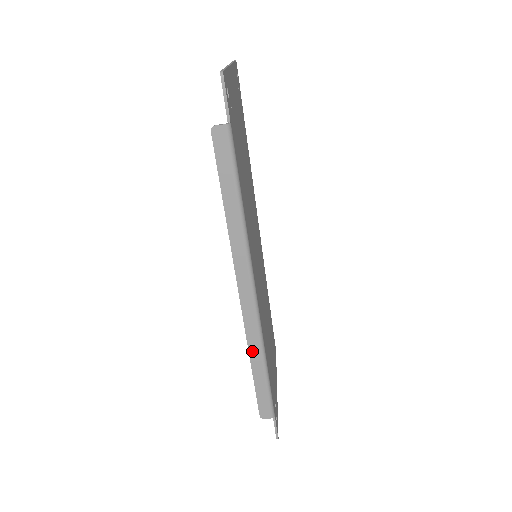
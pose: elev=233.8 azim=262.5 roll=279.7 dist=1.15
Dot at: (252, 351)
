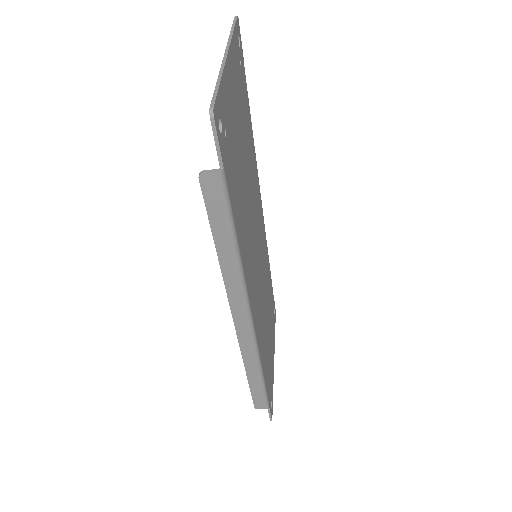
Dot at: (247, 365)
